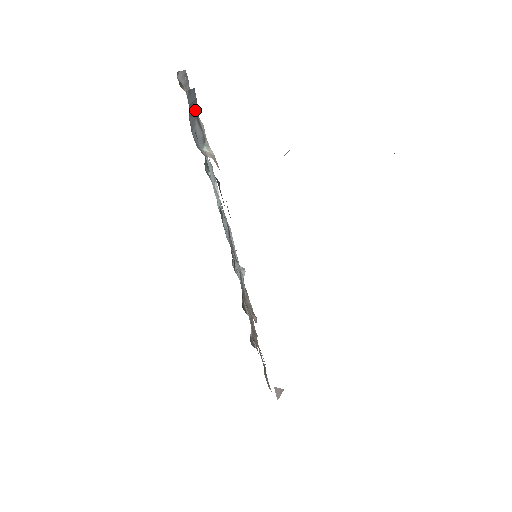
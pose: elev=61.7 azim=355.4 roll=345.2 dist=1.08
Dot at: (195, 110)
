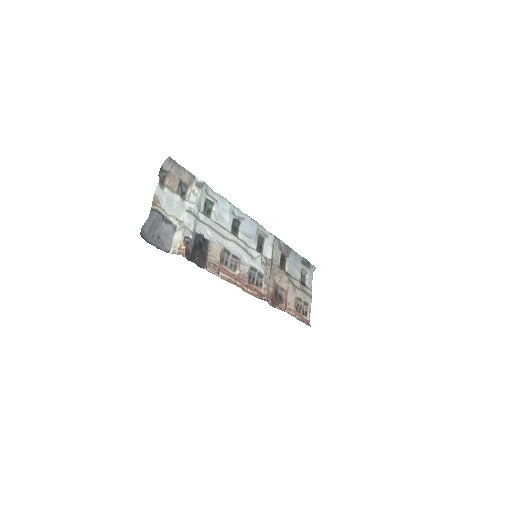
Dot at: (158, 223)
